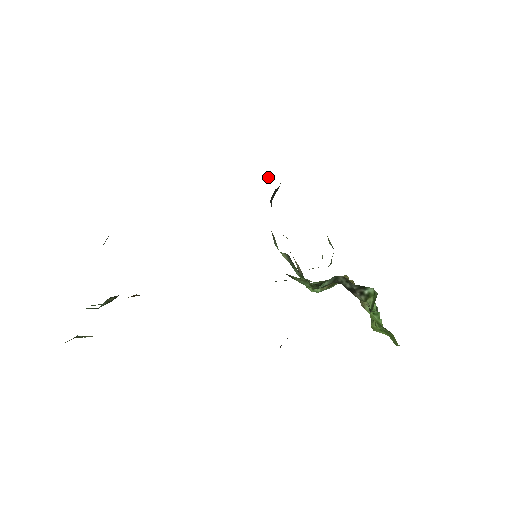
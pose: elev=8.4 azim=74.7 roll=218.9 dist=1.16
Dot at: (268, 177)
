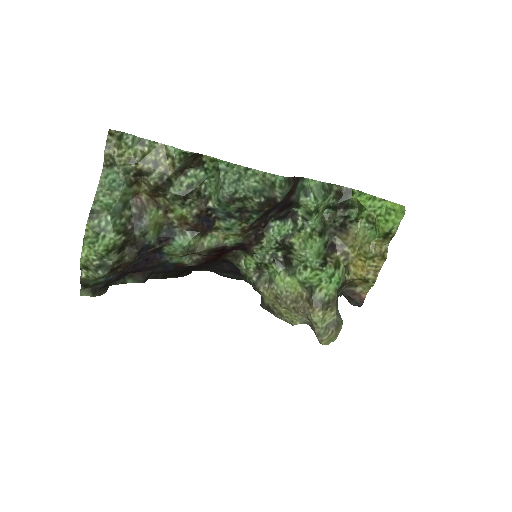
Dot at: occluded
